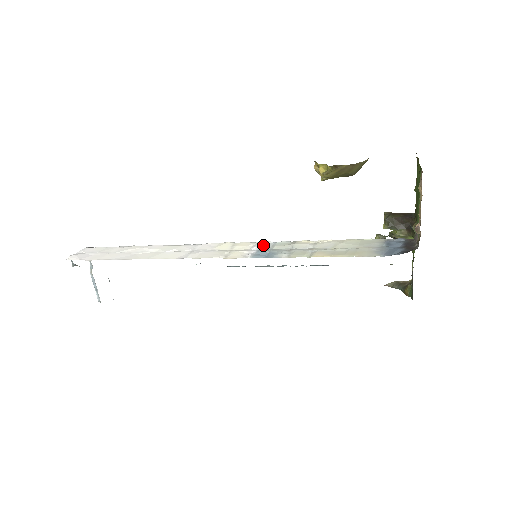
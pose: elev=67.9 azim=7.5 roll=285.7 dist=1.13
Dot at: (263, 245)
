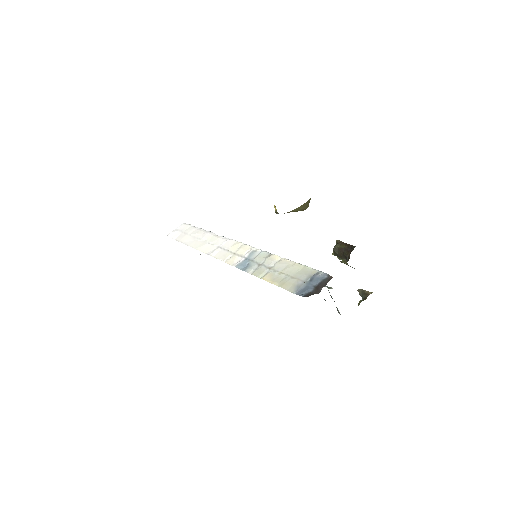
Dot at: (252, 253)
